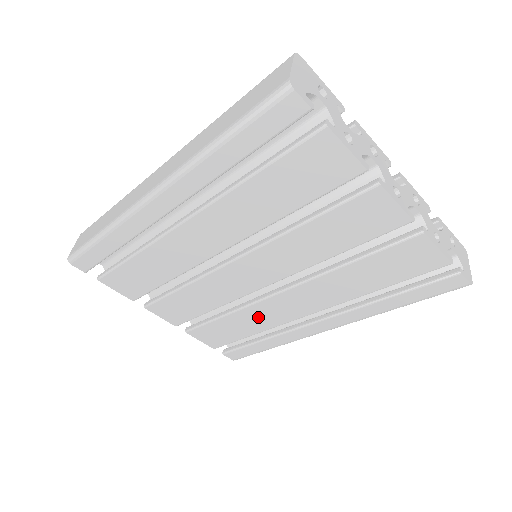
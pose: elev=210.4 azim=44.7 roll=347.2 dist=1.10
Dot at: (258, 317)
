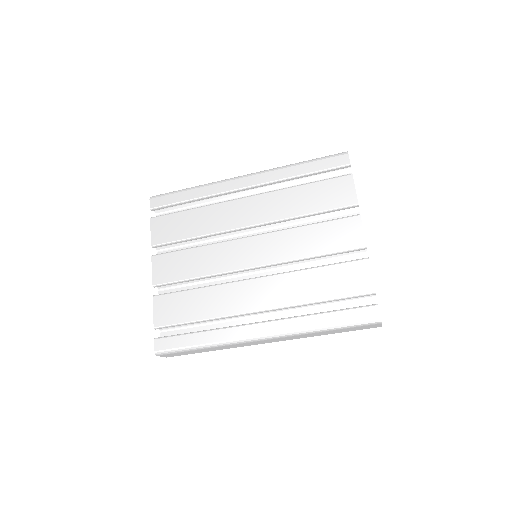
Dot at: (221, 299)
